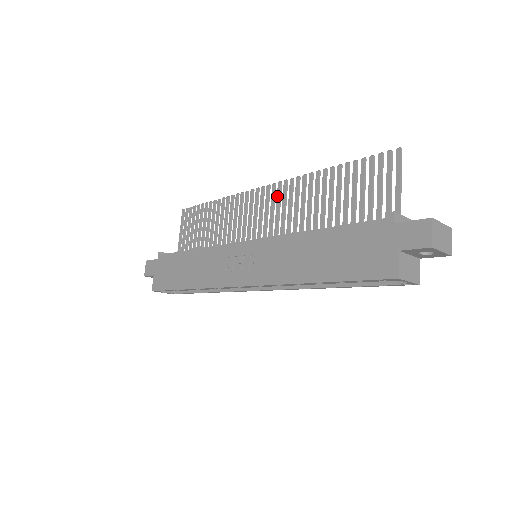
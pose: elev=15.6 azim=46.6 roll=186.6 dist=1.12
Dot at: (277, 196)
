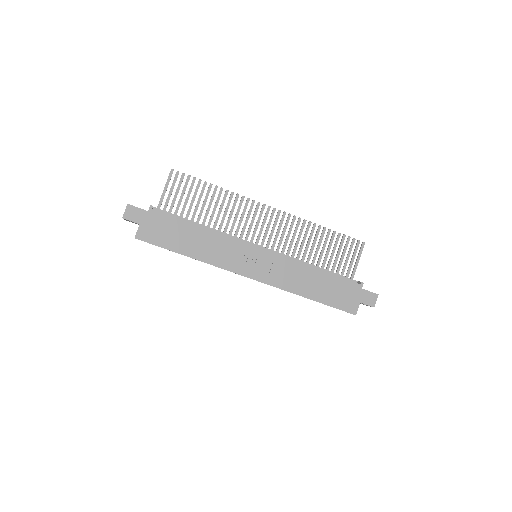
Dot at: (281, 221)
